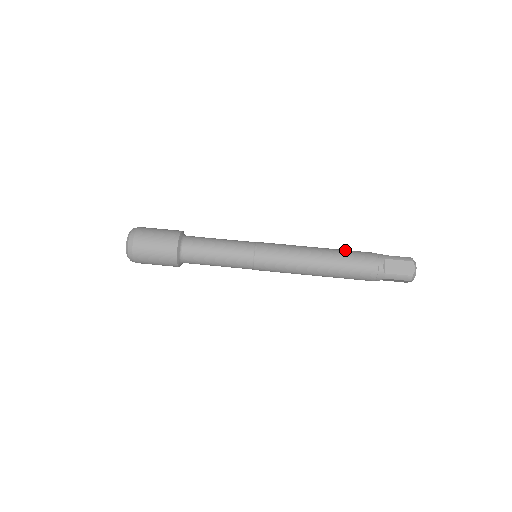
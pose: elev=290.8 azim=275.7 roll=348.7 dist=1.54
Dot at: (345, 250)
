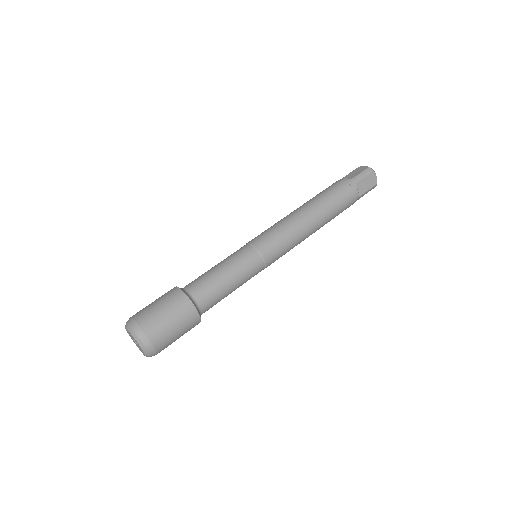
Dot at: occluded
